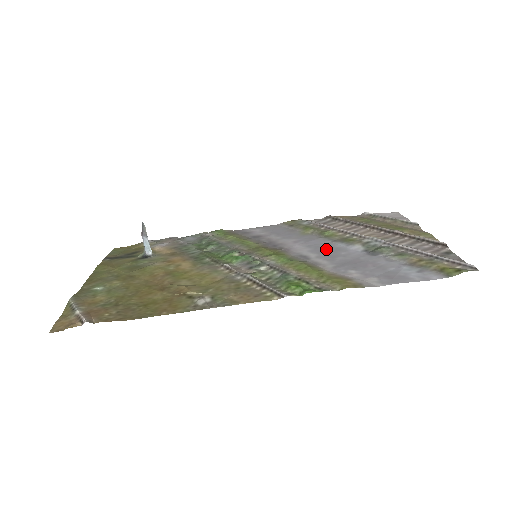
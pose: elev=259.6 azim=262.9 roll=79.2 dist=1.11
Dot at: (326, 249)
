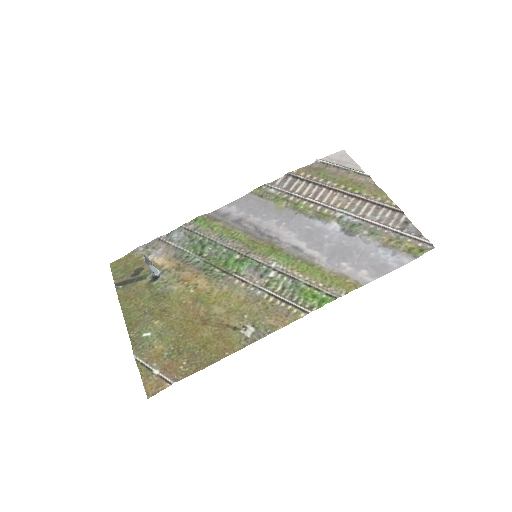
Dot at: (309, 233)
